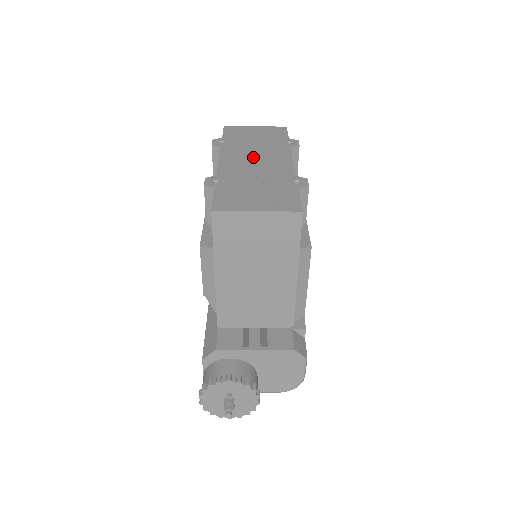
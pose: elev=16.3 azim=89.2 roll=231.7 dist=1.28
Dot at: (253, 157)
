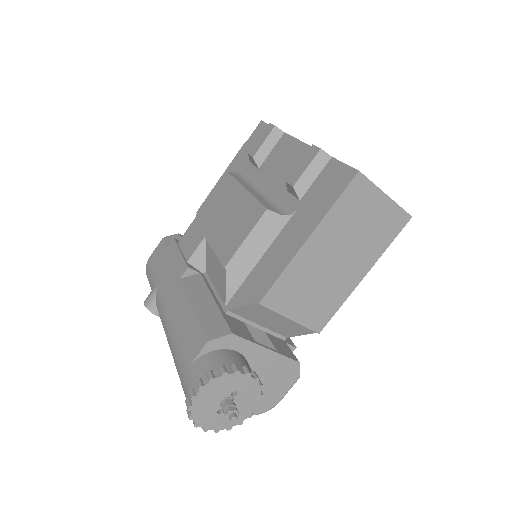
Dot at: occluded
